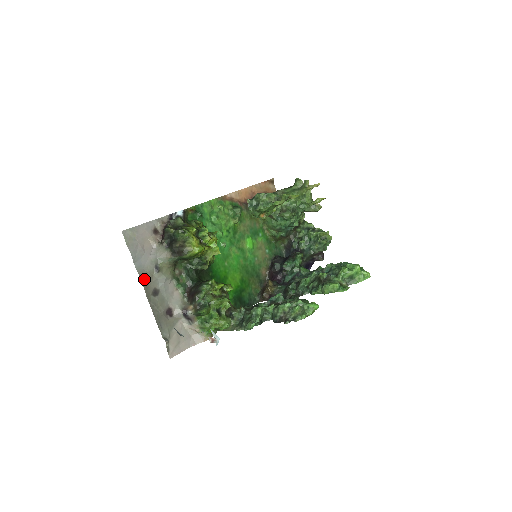
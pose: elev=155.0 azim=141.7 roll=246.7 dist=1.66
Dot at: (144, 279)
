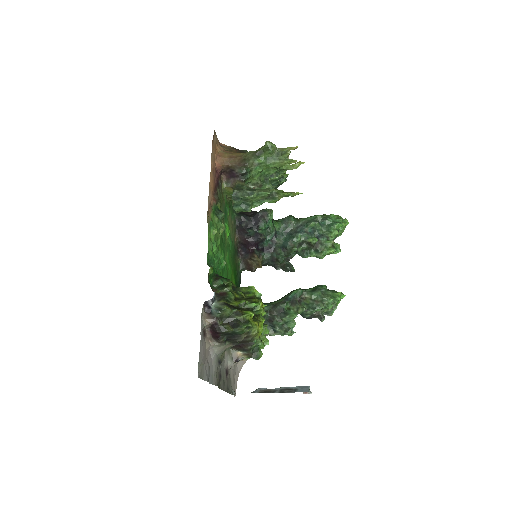
Dot at: (217, 382)
